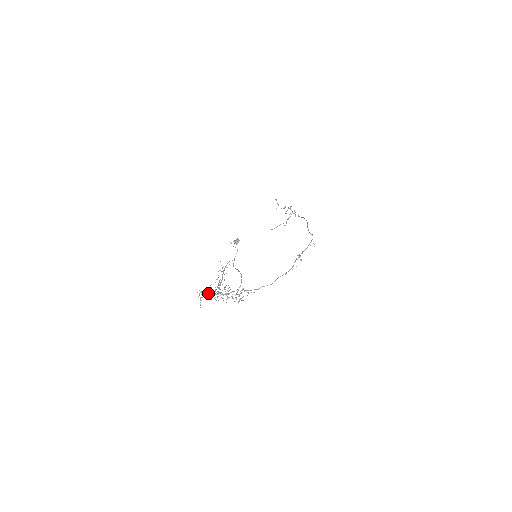
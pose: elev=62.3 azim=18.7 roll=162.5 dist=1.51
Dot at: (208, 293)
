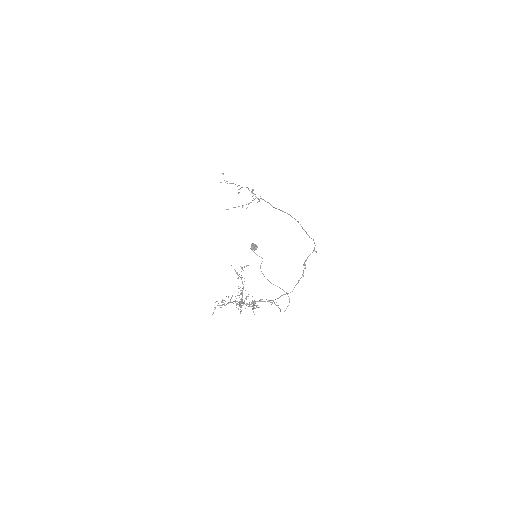
Dot at: (229, 302)
